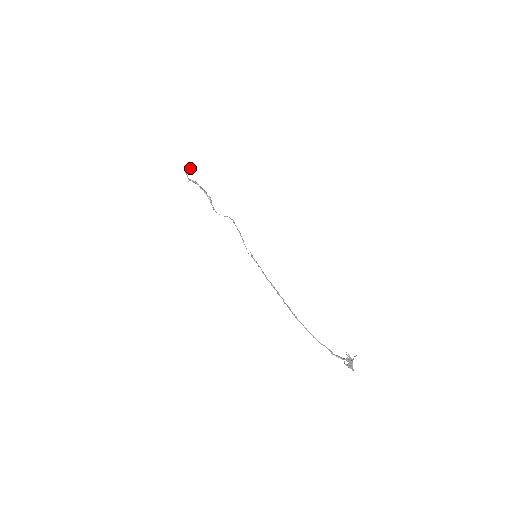
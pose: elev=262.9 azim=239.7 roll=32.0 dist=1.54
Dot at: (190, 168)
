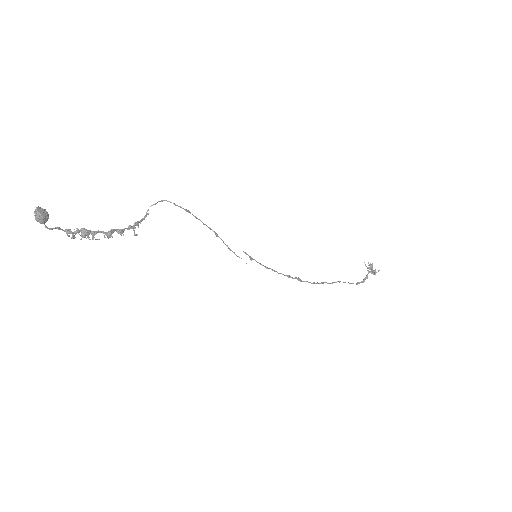
Dot at: (46, 216)
